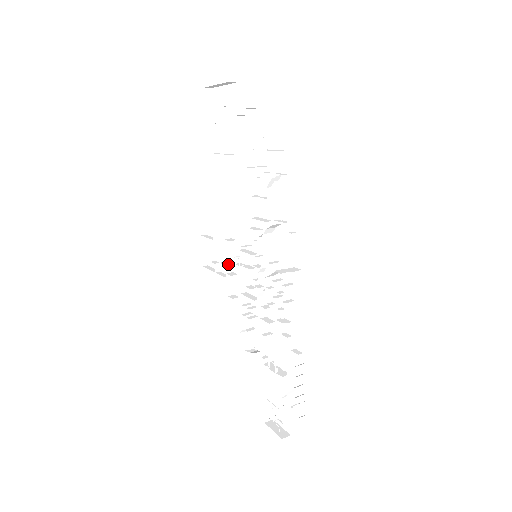
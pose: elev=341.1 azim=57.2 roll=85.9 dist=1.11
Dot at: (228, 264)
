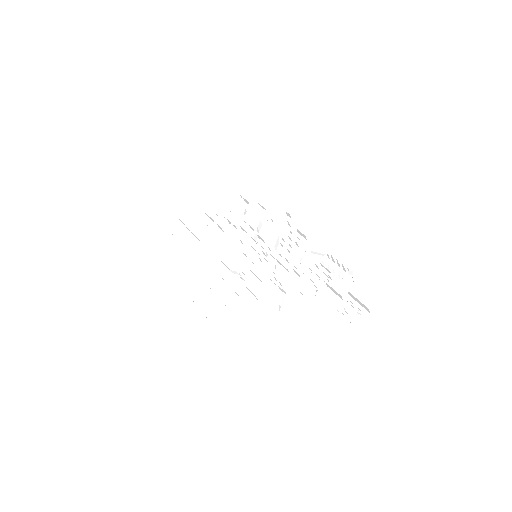
Dot at: (232, 295)
